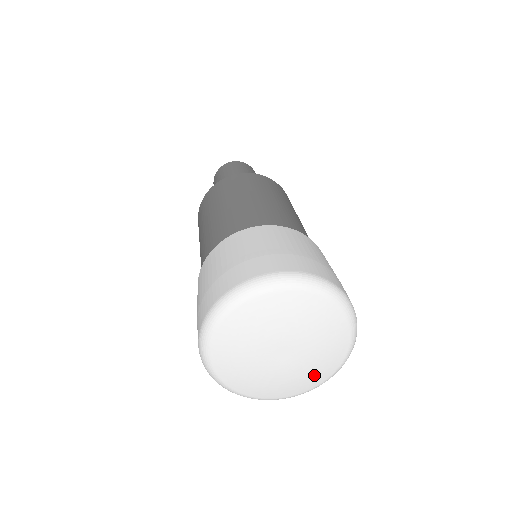
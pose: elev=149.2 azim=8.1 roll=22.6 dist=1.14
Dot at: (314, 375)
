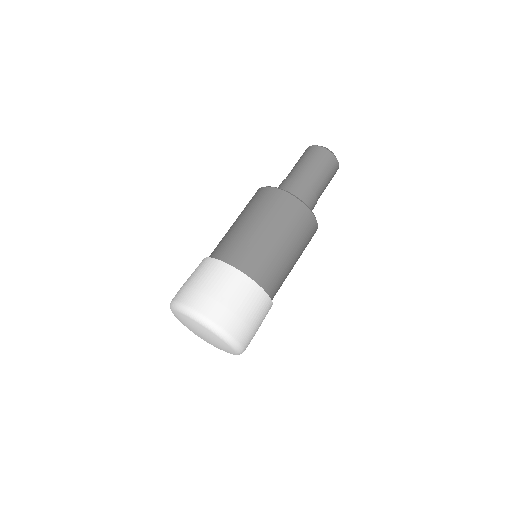
Dot at: (224, 350)
